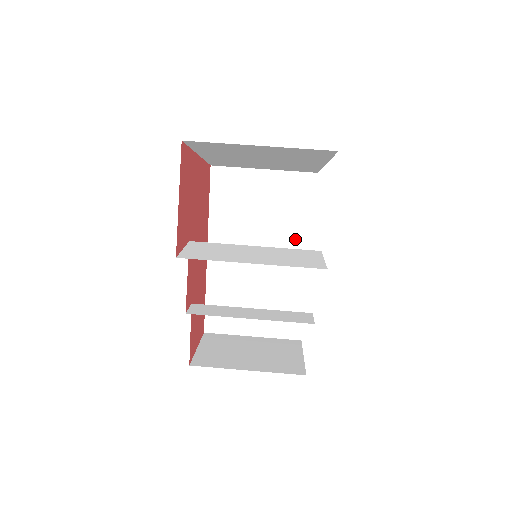
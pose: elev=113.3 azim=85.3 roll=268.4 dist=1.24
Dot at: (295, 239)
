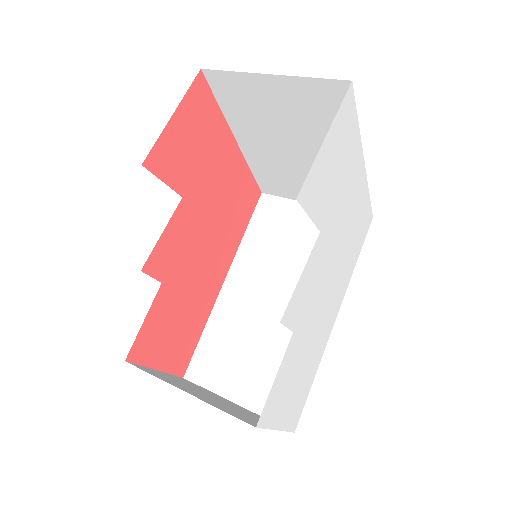
Dot at: occluded
